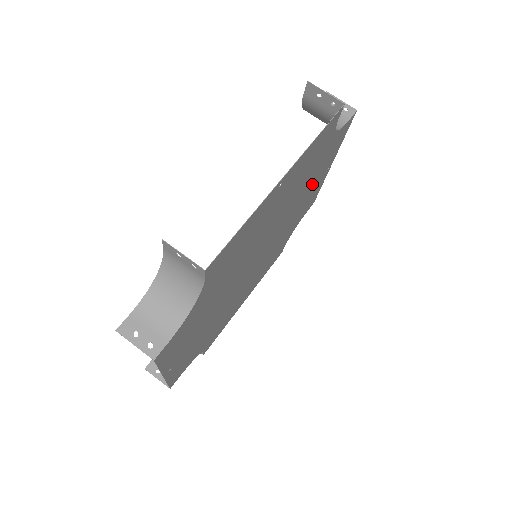
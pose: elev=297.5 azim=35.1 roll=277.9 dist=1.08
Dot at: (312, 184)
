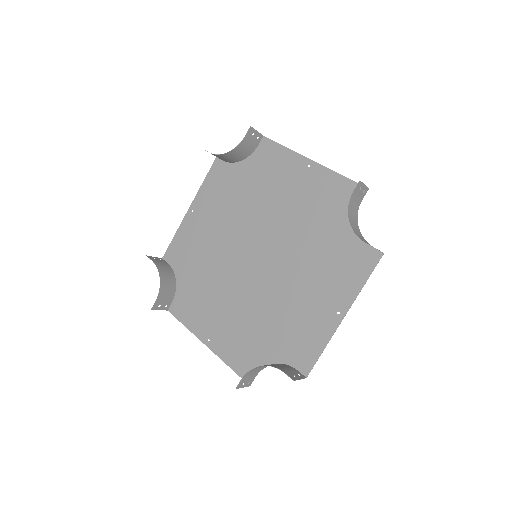
Dot at: (304, 201)
